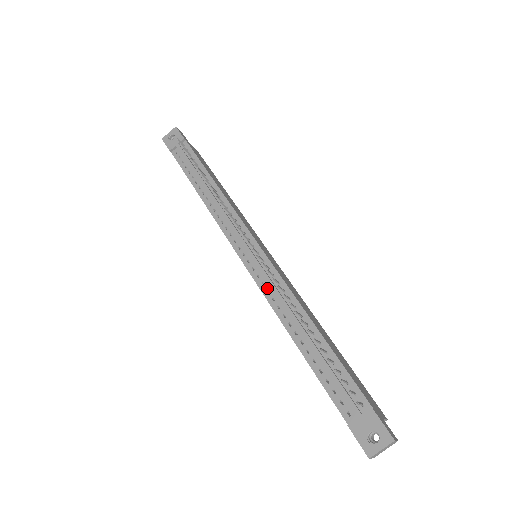
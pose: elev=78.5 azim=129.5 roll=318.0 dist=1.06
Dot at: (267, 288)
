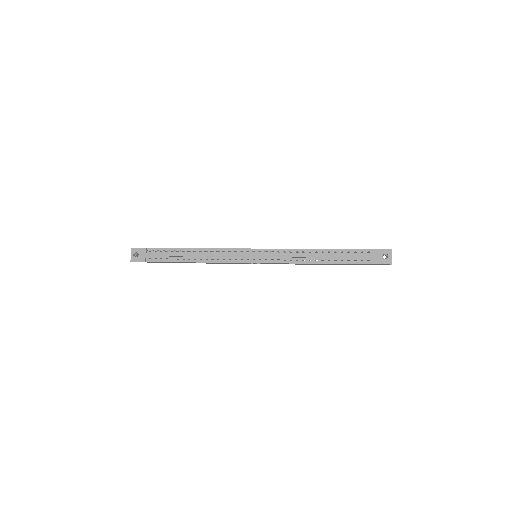
Dot at: (283, 259)
